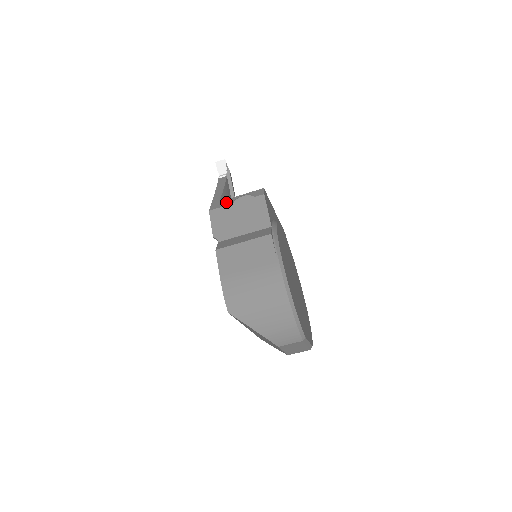
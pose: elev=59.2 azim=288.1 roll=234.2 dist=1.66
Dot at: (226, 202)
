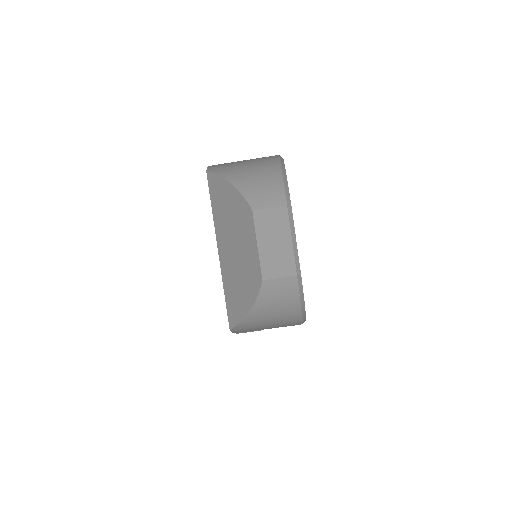
Dot at: occluded
